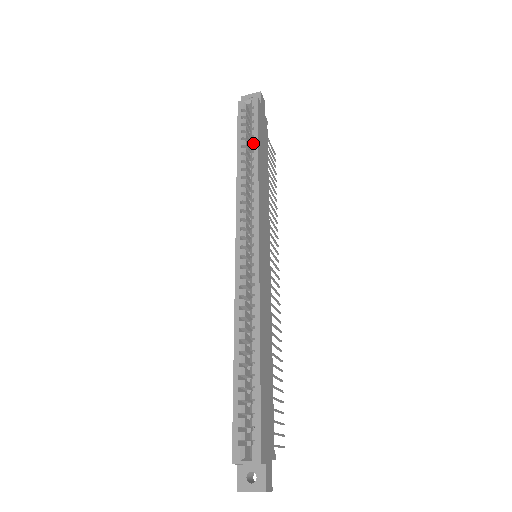
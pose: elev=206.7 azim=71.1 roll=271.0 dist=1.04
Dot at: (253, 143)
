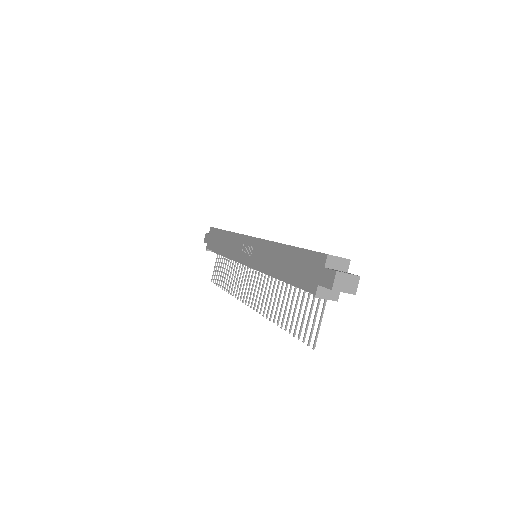
Dot at: occluded
